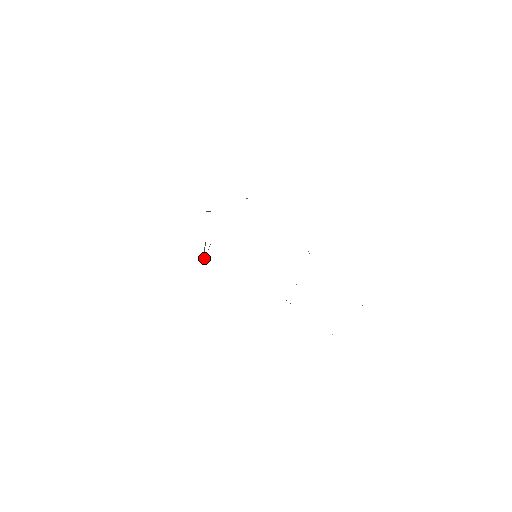
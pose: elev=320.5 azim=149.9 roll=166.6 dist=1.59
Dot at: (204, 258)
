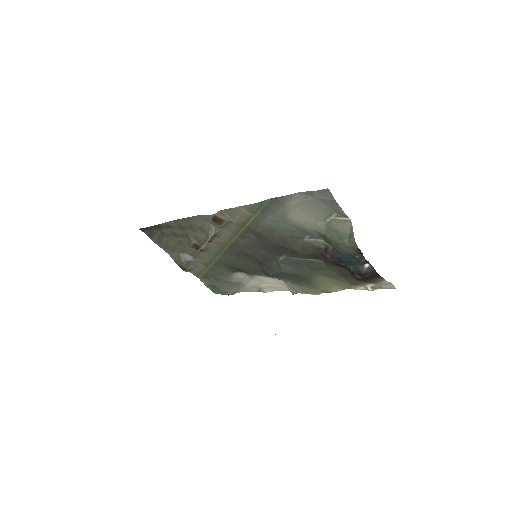
Dot at: (211, 233)
